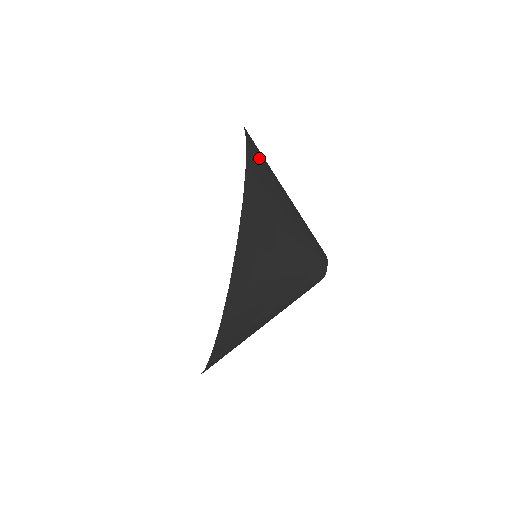
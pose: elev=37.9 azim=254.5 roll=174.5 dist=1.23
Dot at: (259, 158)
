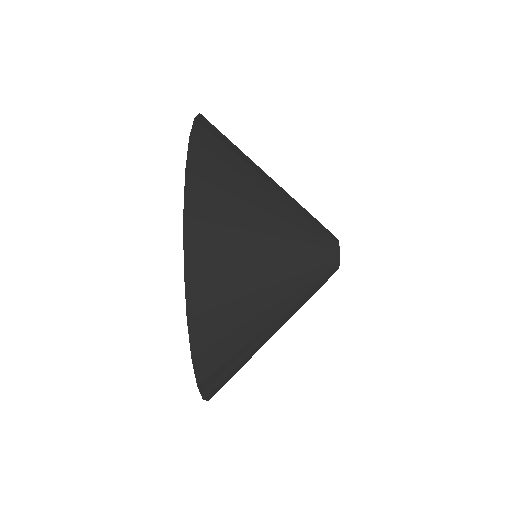
Dot at: (217, 137)
